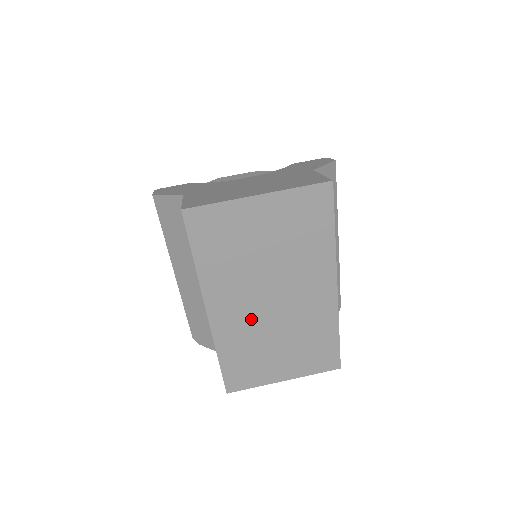
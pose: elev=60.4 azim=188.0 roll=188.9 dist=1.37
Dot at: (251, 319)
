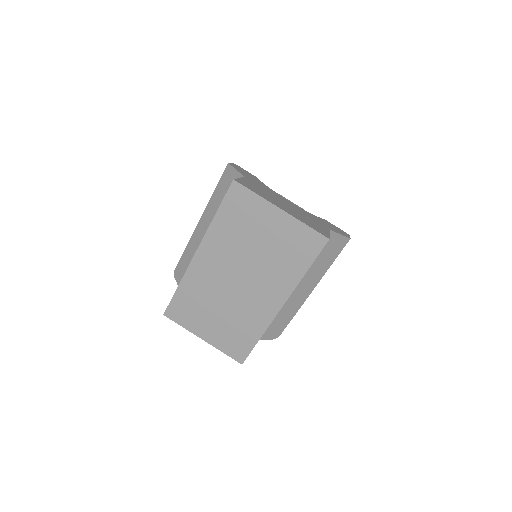
Dot at: (217, 280)
